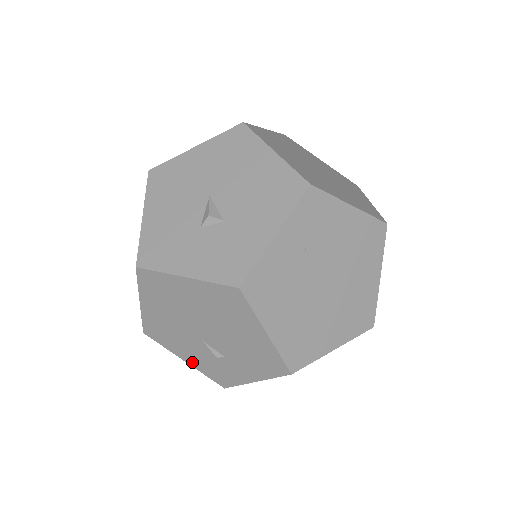
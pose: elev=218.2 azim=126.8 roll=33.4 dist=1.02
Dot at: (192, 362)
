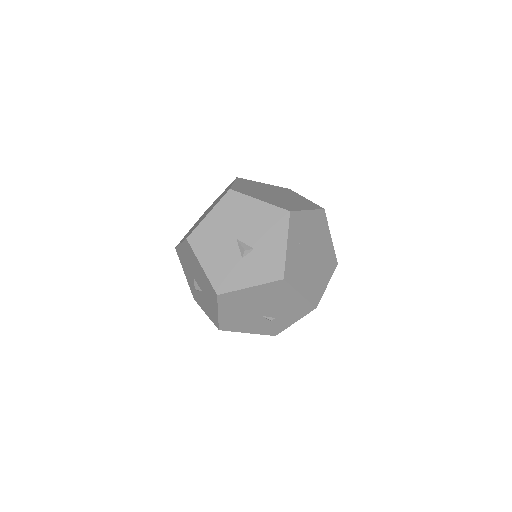
Dot at: (253, 331)
